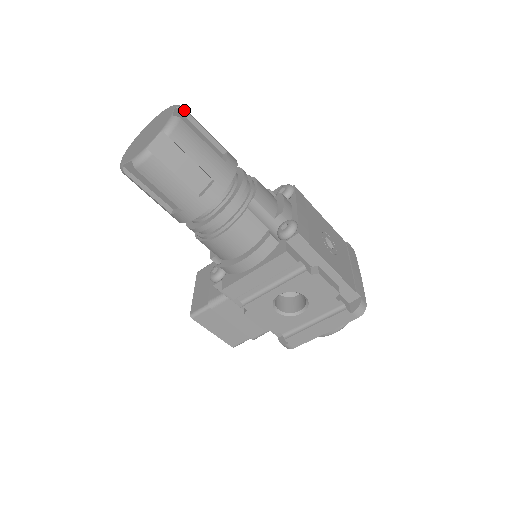
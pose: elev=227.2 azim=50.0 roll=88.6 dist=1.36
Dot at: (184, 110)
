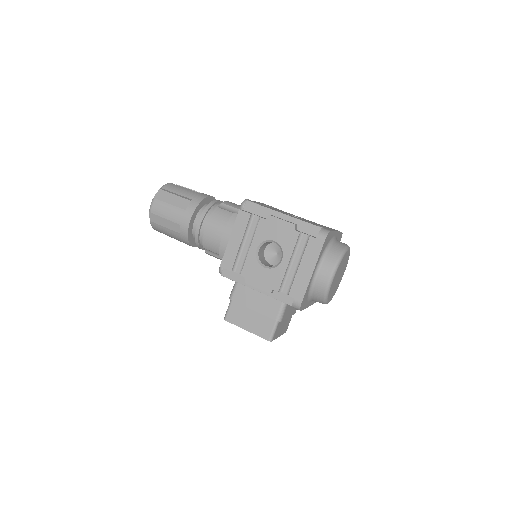
Dot at: (178, 185)
